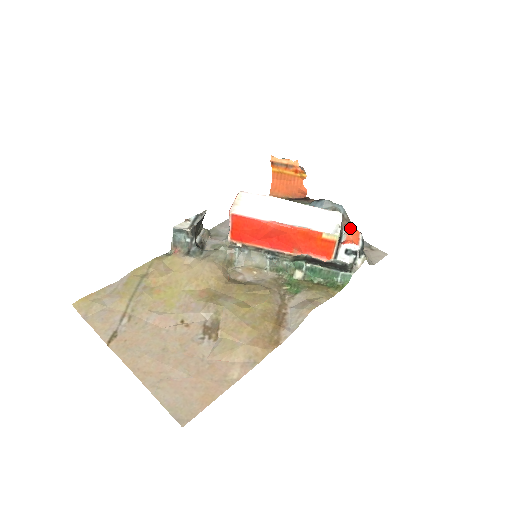
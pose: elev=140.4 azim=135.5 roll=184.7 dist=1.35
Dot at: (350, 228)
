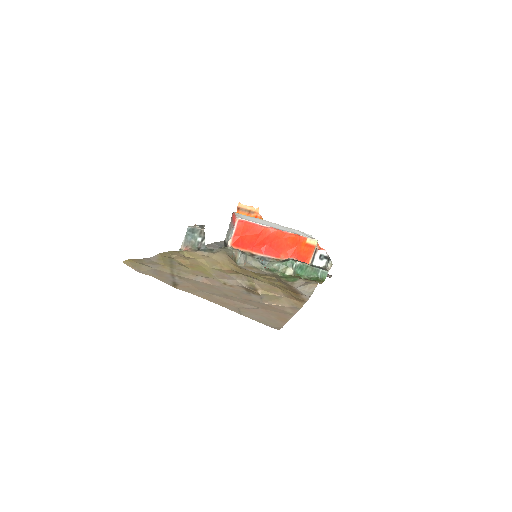
Dot at: occluded
